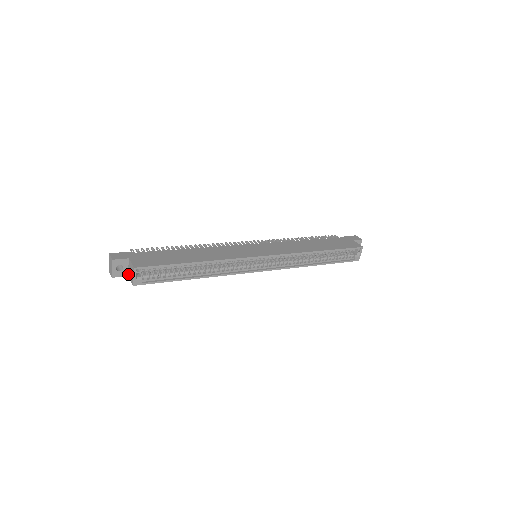
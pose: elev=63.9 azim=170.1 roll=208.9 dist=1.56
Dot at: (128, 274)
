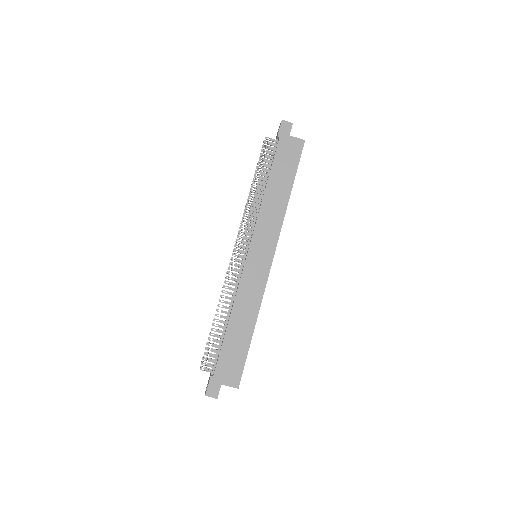
Dot at: occluded
